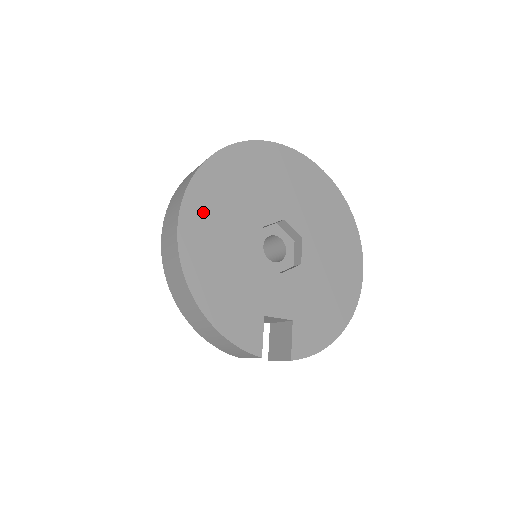
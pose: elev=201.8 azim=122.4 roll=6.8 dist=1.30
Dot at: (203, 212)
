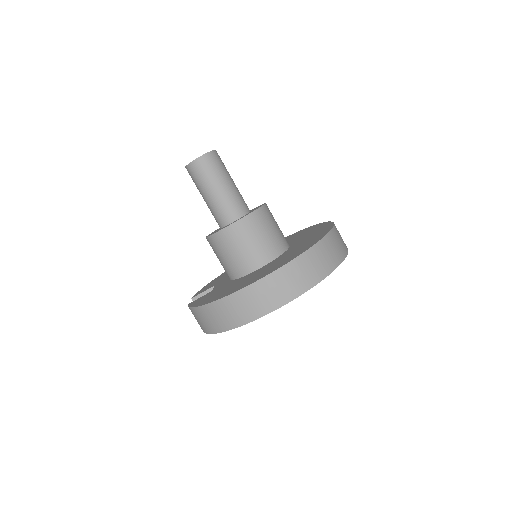
Dot at: occluded
